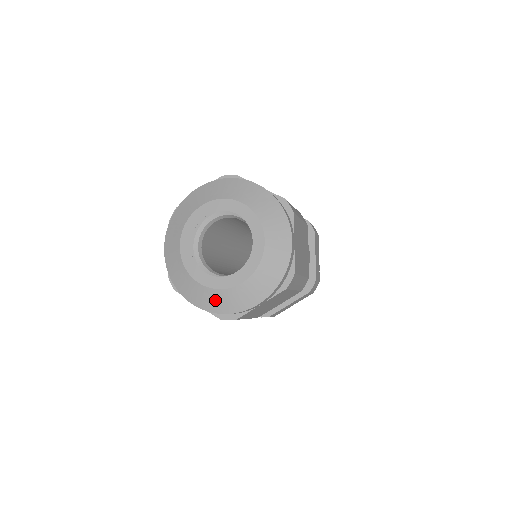
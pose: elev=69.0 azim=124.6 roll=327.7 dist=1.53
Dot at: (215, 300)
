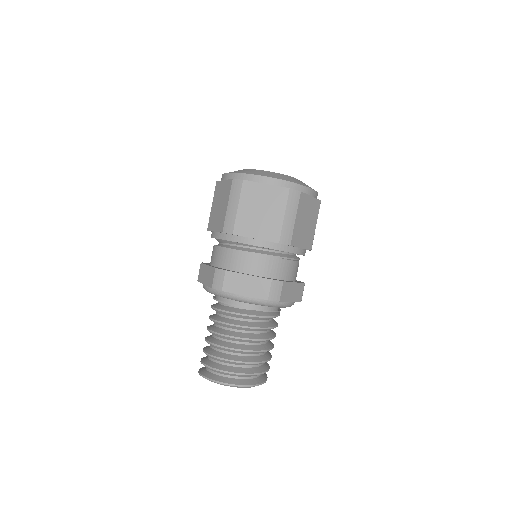
Dot at: (244, 171)
